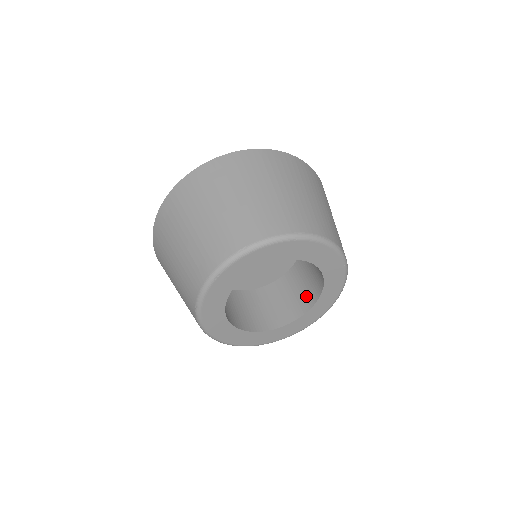
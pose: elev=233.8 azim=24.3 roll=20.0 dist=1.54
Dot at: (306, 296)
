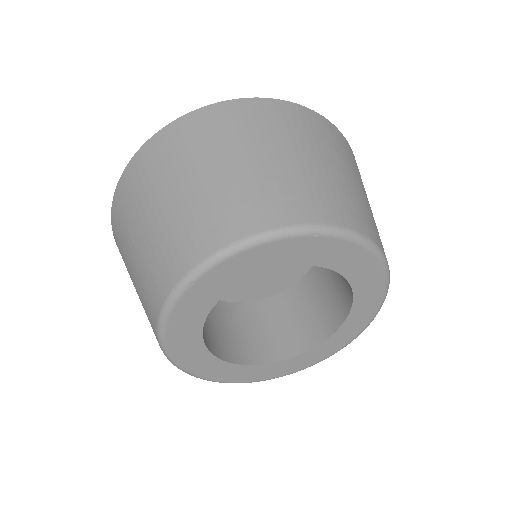
Dot at: occluded
